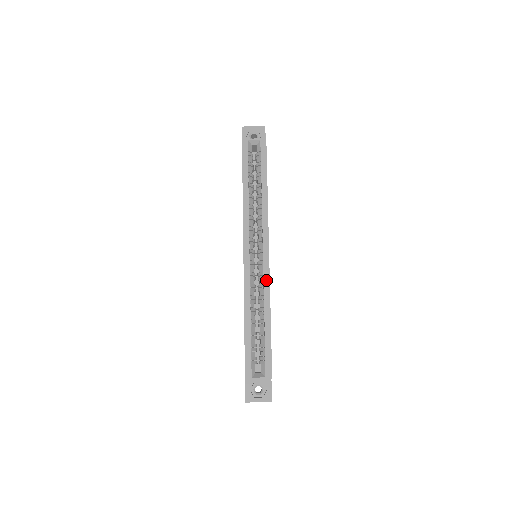
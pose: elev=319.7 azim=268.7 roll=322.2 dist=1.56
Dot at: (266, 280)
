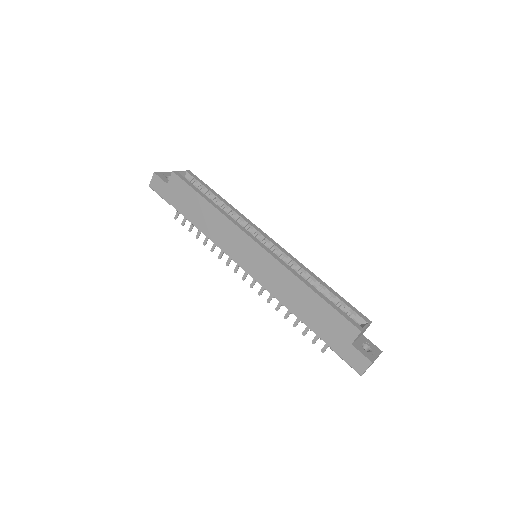
Dot at: (291, 257)
